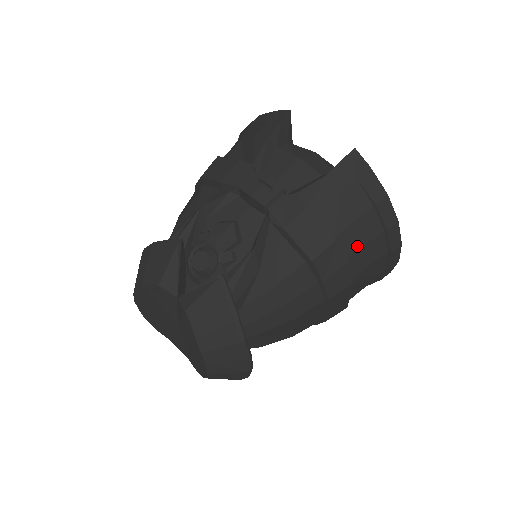
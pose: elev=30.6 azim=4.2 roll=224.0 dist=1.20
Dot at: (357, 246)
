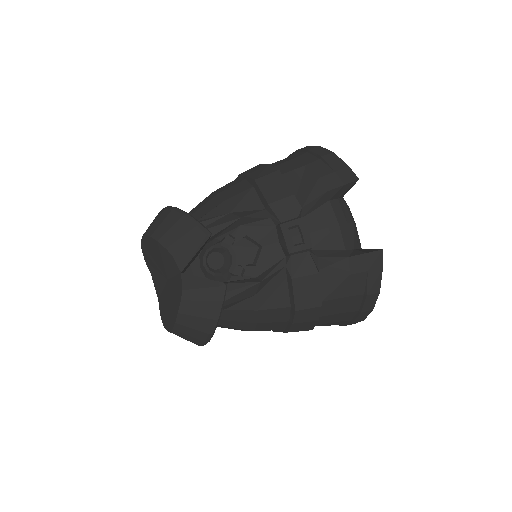
Dot at: (333, 312)
